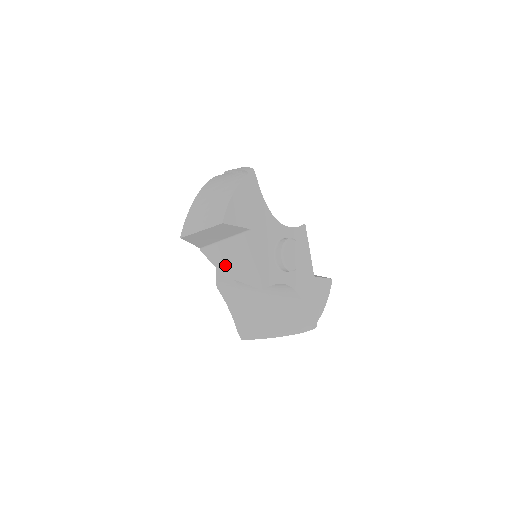
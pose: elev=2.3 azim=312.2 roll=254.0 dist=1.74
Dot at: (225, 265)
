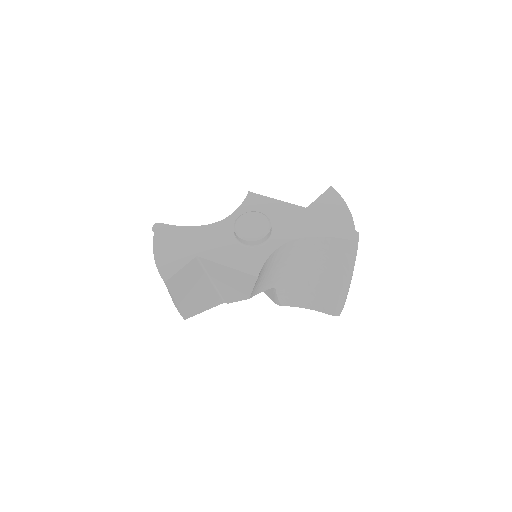
Dot at: (237, 293)
